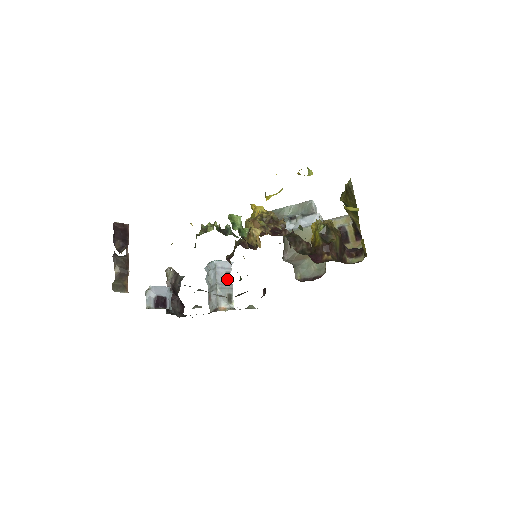
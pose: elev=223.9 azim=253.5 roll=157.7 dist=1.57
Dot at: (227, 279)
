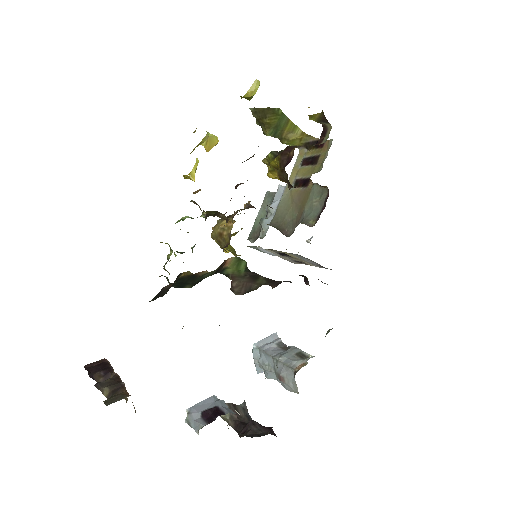
Dot at: (283, 348)
